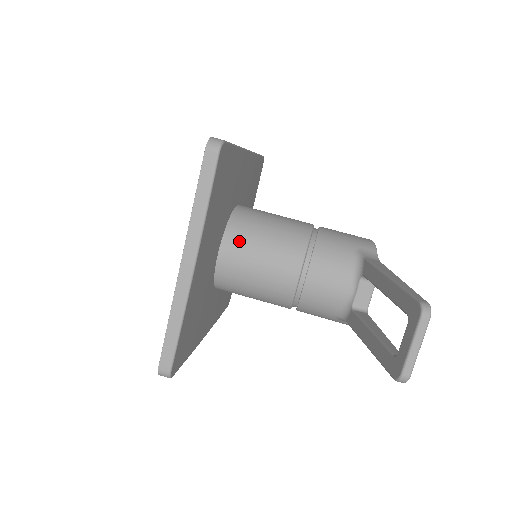
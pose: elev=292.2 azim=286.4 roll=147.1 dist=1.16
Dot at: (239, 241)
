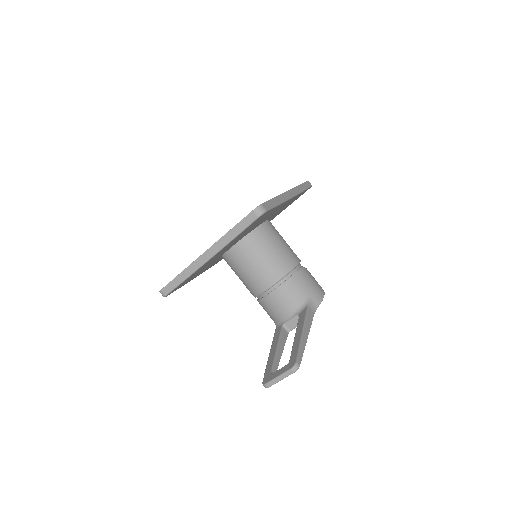
Dot at: (249, 248)
